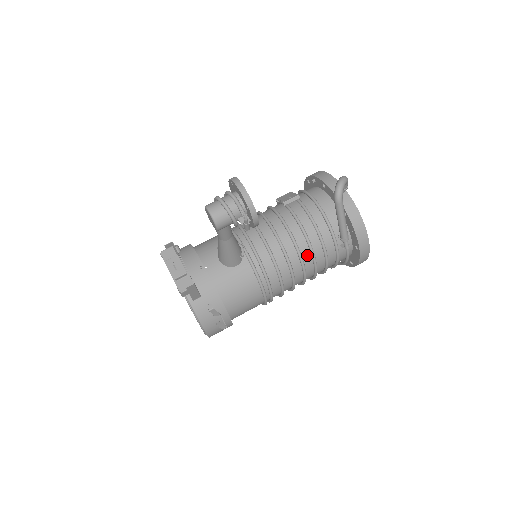
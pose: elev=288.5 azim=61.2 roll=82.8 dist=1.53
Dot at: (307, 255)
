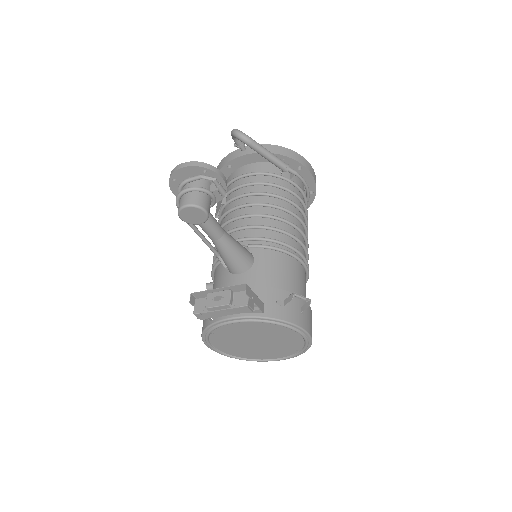
Dot at: (282, 204)
